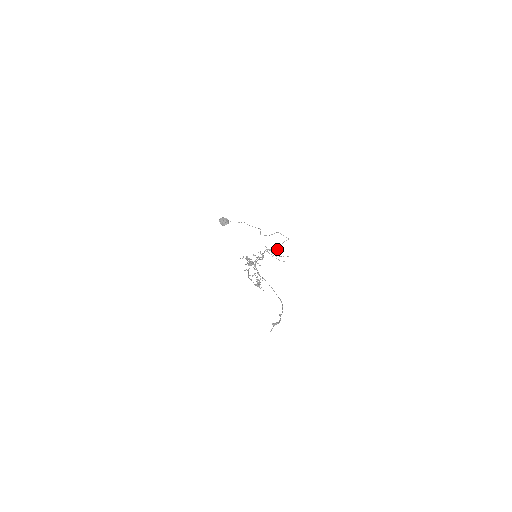
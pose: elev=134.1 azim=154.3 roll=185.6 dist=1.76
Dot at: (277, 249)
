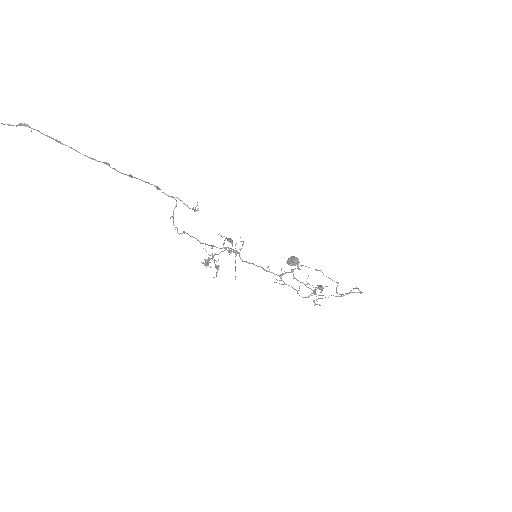
Dot at: (320, 286)
